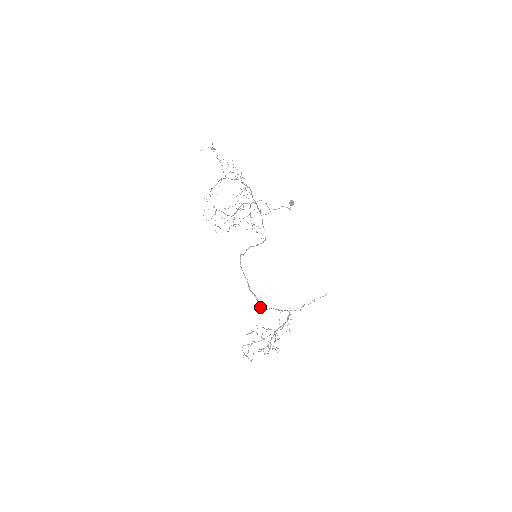
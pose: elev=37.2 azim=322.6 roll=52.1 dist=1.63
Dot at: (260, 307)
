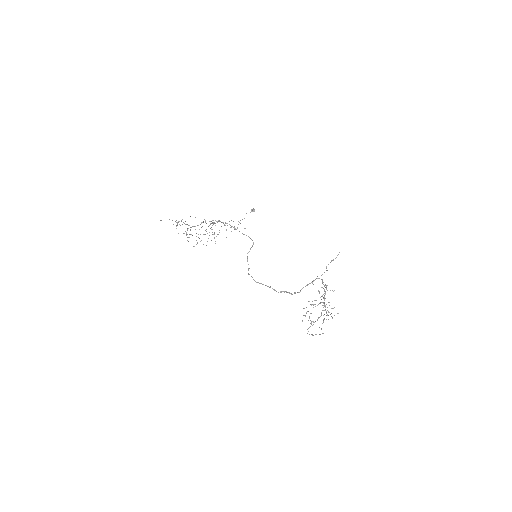
Dot at: occluded
